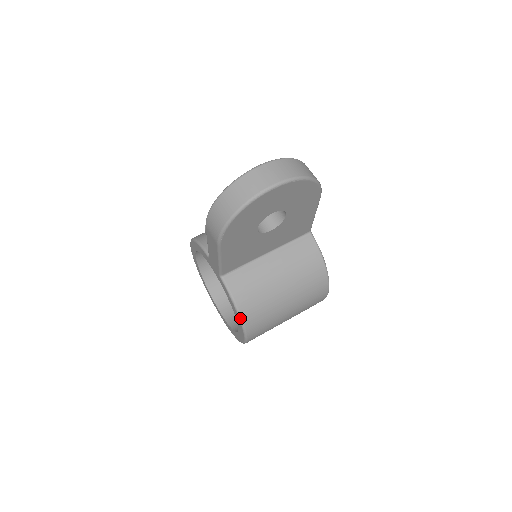
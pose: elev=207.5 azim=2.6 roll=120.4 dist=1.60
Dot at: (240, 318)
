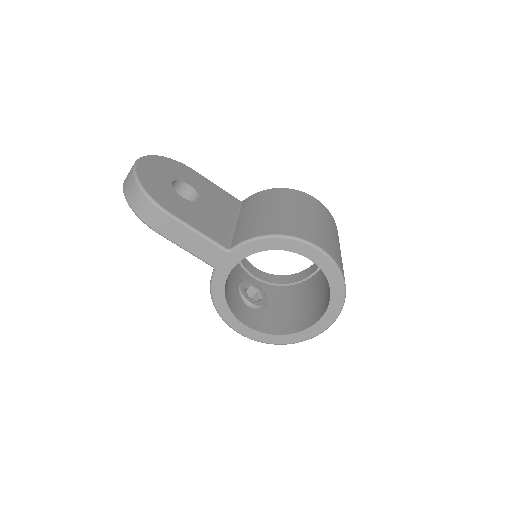
Dot at: (276, 236)
